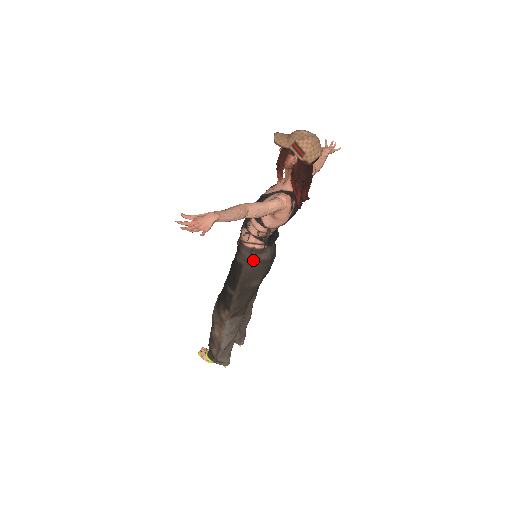
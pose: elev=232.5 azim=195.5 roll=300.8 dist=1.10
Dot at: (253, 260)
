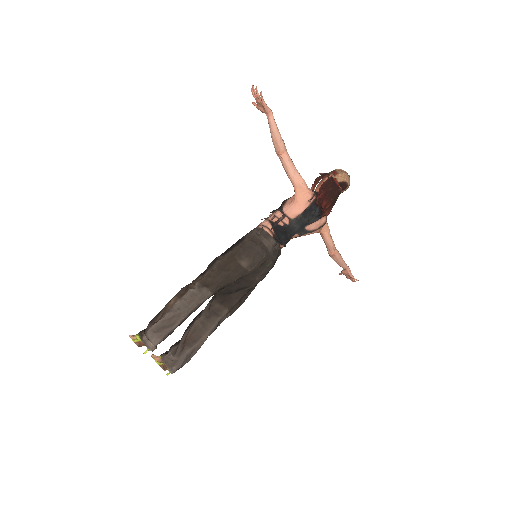
Dot at: (256, 238)
